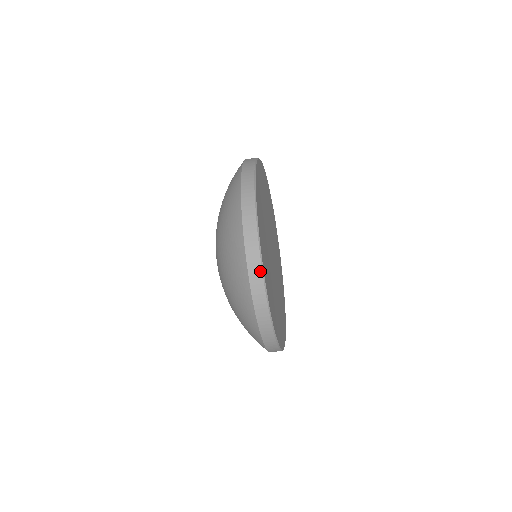
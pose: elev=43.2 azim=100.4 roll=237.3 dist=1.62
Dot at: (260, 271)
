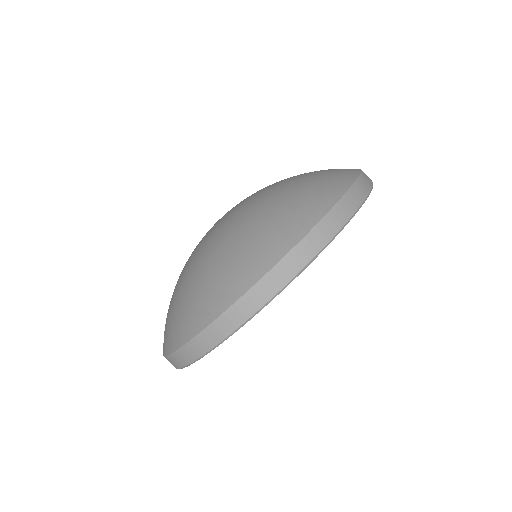
Dot at: (303, 264)
